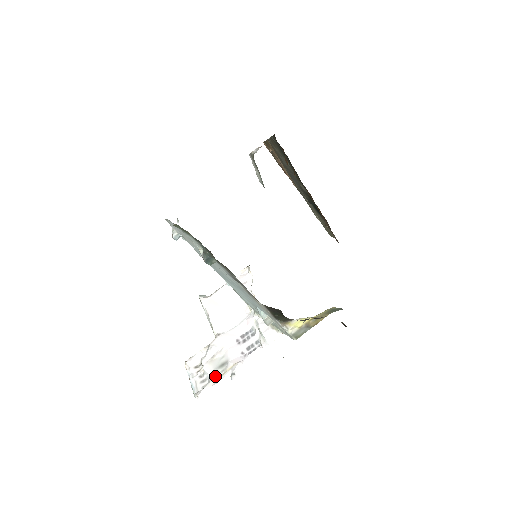
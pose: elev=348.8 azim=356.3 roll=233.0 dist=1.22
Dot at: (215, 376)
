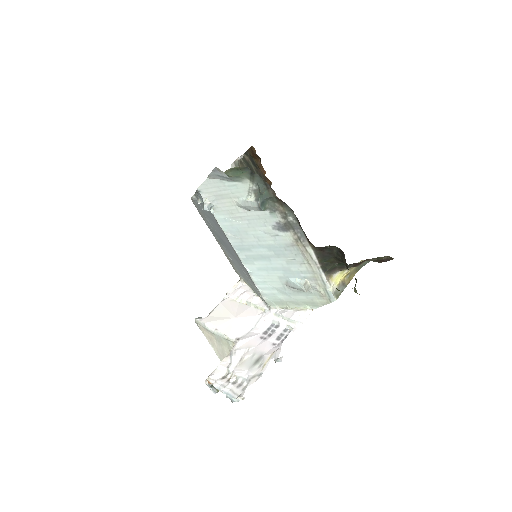
Dot at: (254, 373)
